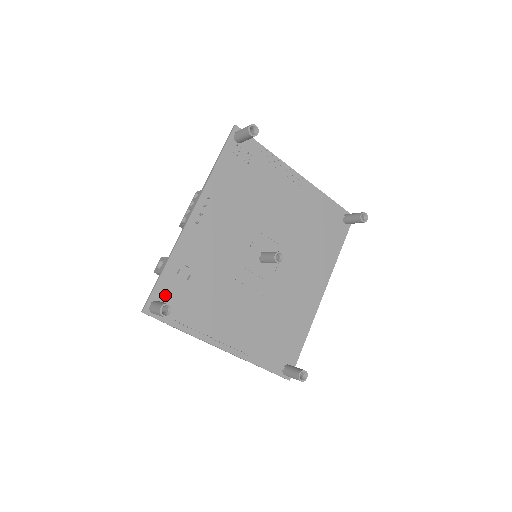
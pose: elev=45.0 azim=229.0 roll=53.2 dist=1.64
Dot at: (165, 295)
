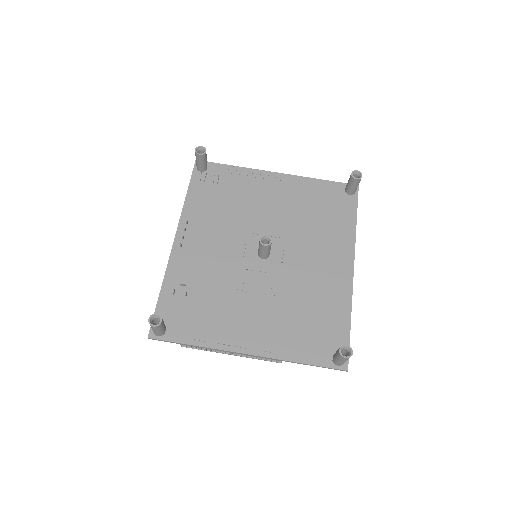
Dot at: (167, 316)
